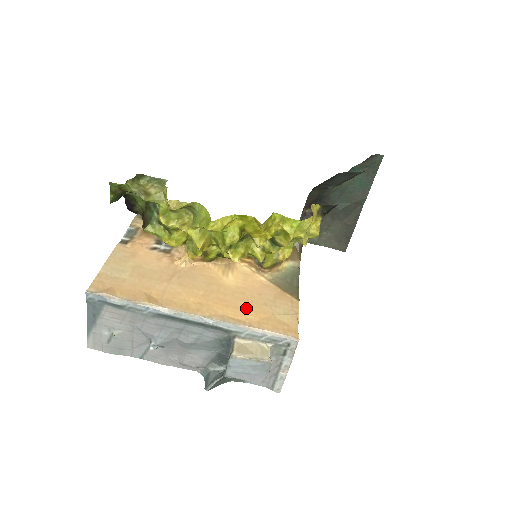
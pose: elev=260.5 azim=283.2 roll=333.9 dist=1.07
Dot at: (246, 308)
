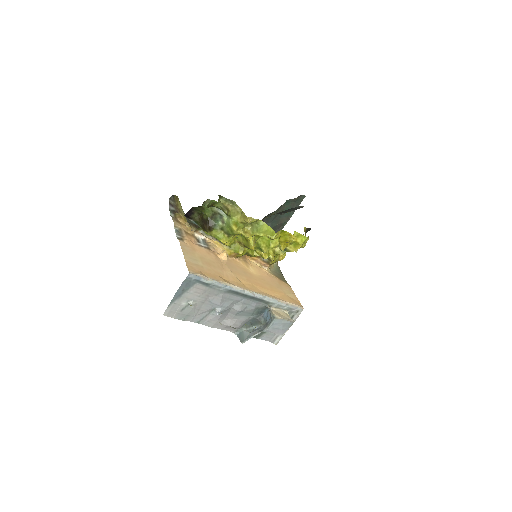
Dot at: (271, 289)
